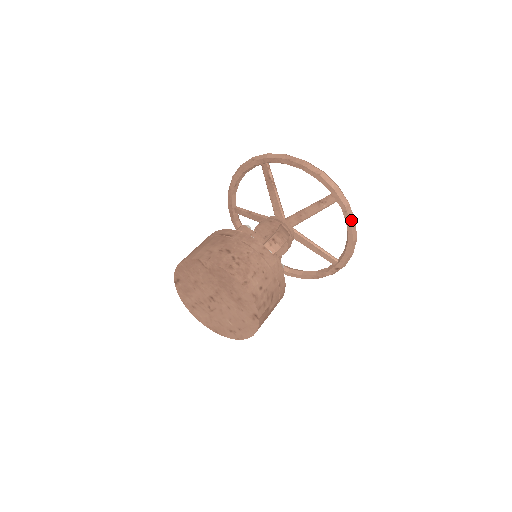
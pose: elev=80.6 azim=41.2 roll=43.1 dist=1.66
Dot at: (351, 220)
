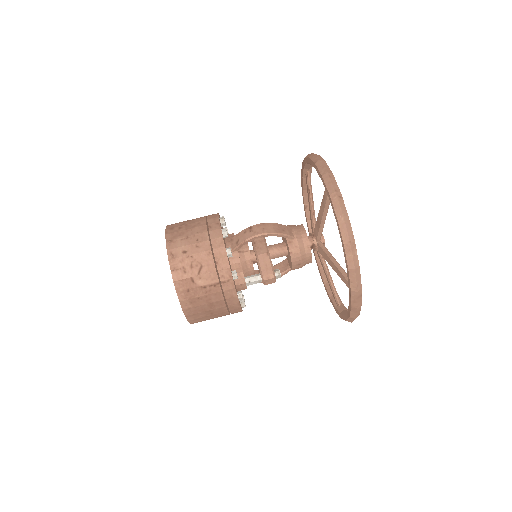
Dot at: (337, 213)
